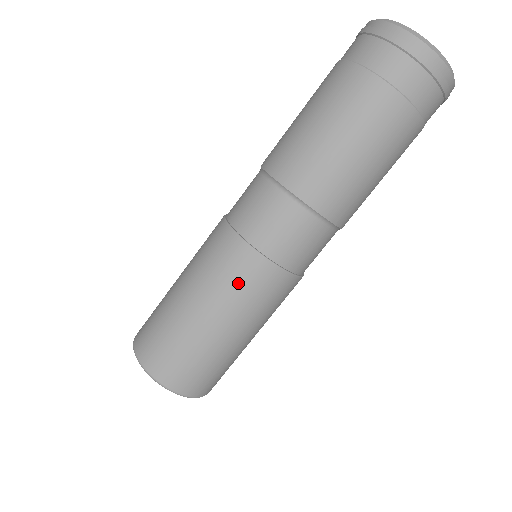
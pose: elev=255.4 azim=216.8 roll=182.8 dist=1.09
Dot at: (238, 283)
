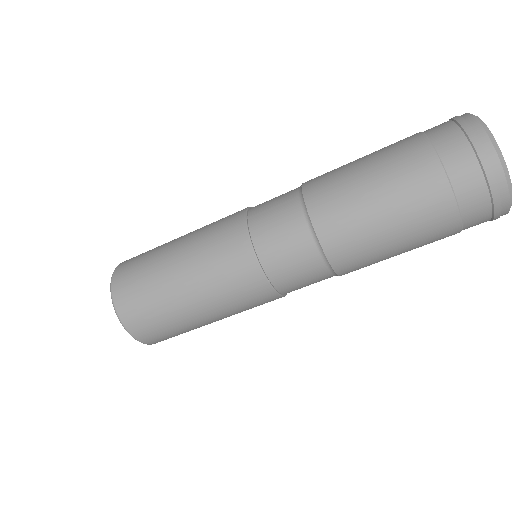
Dot at: (218, 251)
